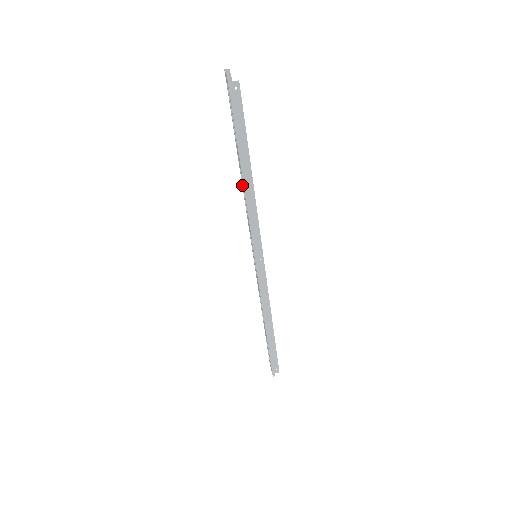
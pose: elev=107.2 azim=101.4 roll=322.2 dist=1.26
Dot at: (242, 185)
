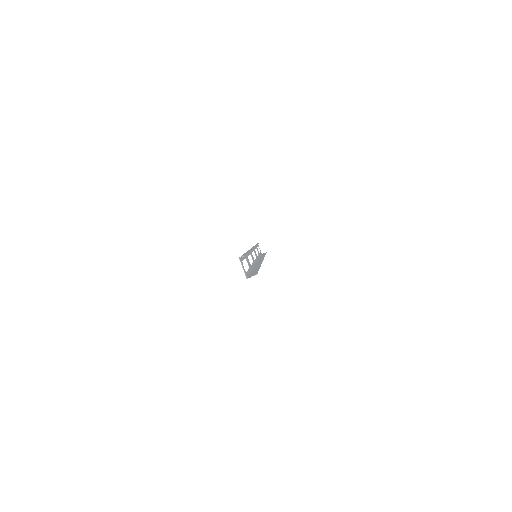
Dot at: (248, 254)
